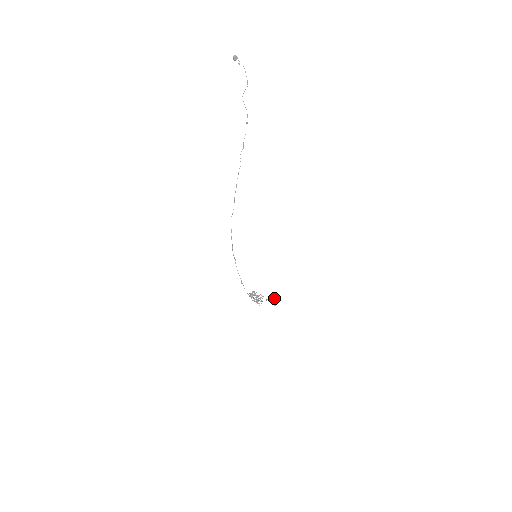
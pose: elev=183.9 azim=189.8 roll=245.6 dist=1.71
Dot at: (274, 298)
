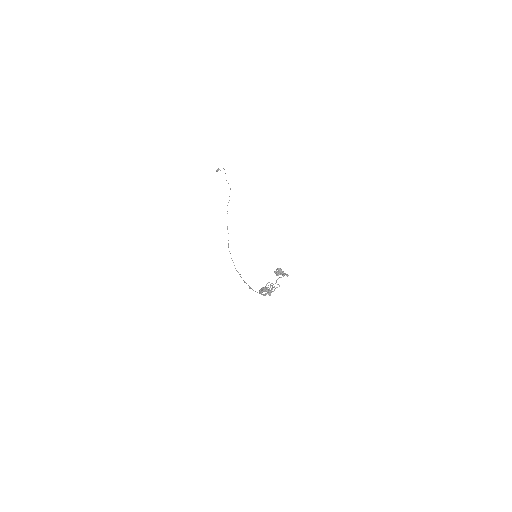
Dot at: (277, 269)
